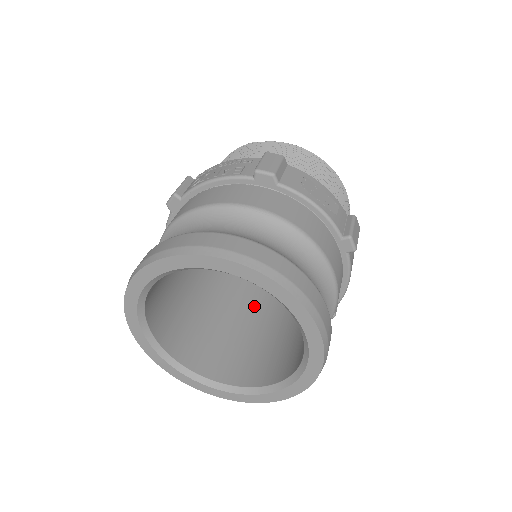
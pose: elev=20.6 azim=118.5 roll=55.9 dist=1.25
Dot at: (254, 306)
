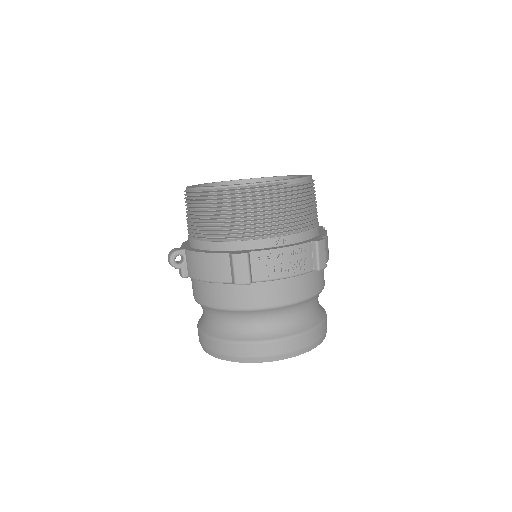
Dot at: occluded
